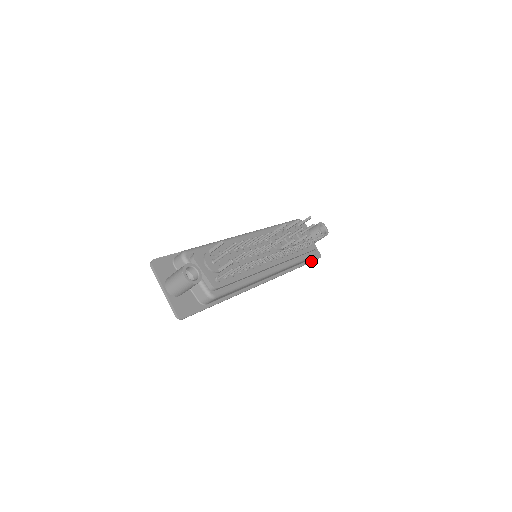
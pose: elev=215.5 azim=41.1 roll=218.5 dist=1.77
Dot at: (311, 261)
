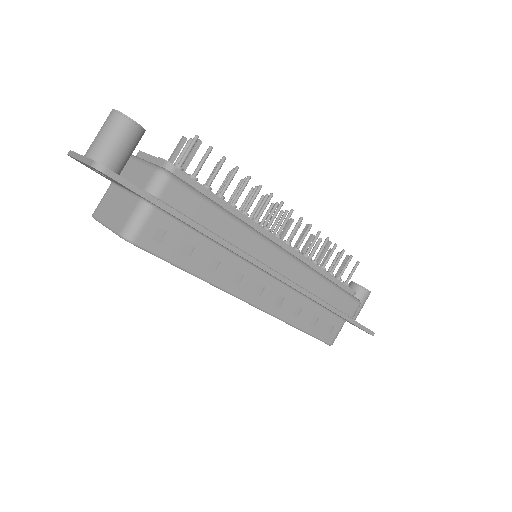
Dot at: (358, 323)
